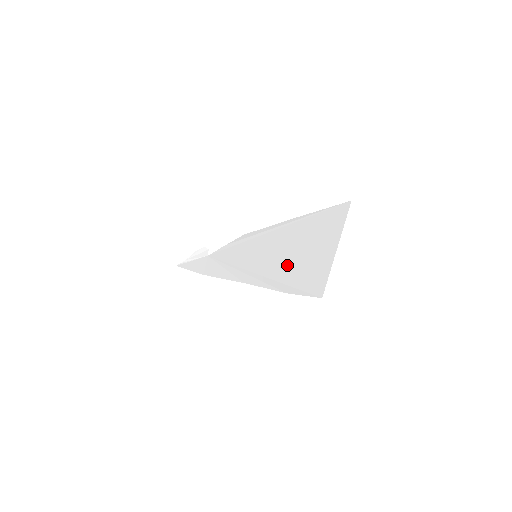
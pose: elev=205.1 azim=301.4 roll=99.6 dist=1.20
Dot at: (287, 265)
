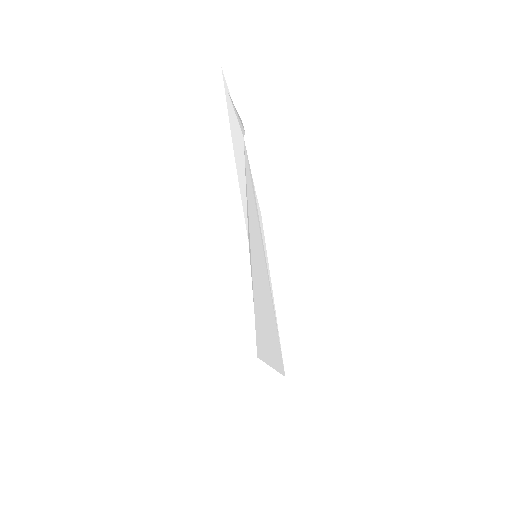
Dot at: (259, 311)
